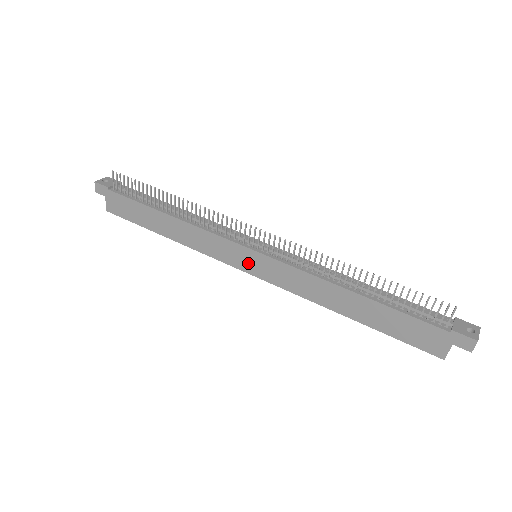
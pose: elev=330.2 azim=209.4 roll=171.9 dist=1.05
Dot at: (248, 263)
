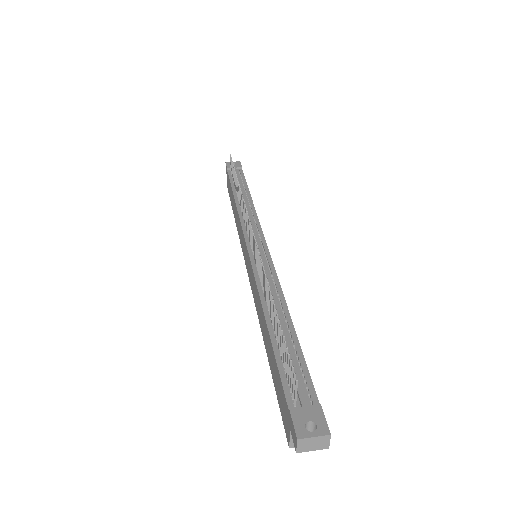
Dot at: (246, 259)
